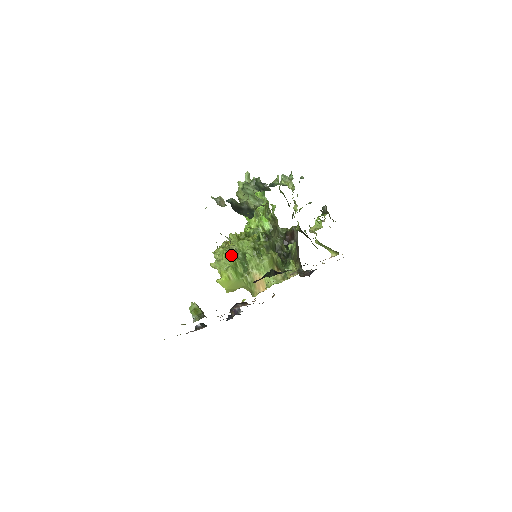
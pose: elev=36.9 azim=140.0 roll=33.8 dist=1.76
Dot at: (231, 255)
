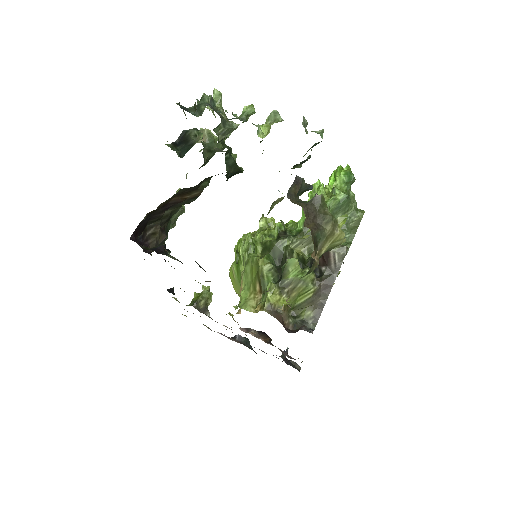
Dot at: (240, 240)
